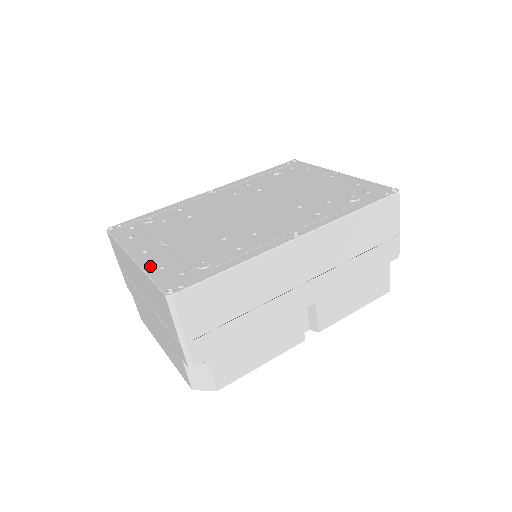
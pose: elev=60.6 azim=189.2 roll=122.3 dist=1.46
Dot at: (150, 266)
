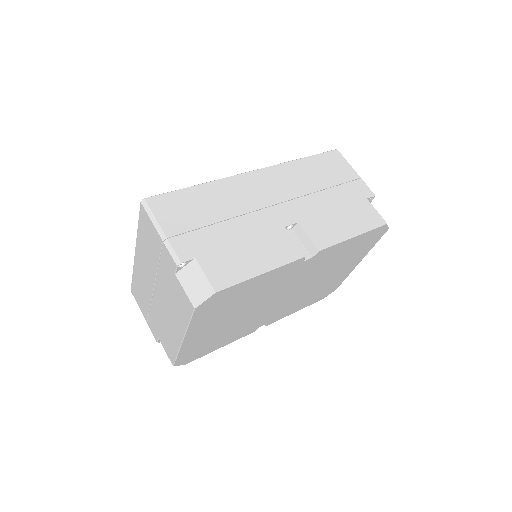
Dot at: occluded
